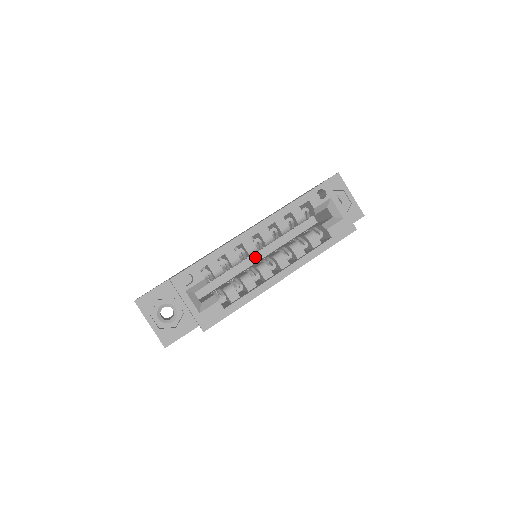
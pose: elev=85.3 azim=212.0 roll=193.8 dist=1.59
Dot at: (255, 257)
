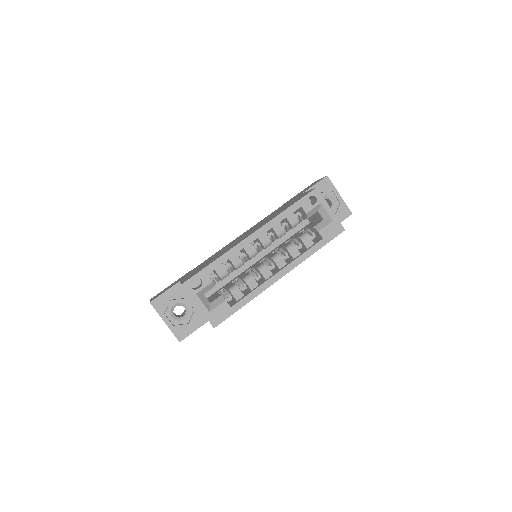
Dot at: (255, 257)
